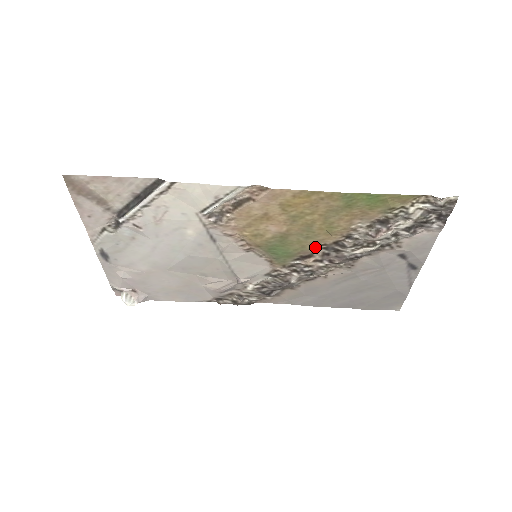
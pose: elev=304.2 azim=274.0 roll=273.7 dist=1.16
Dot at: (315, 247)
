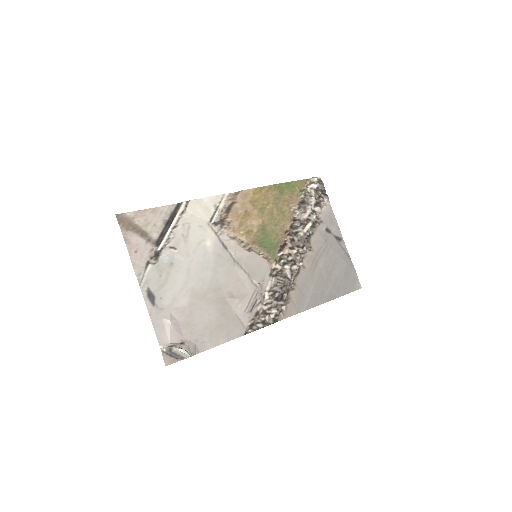
Dot at: (283, 235)
